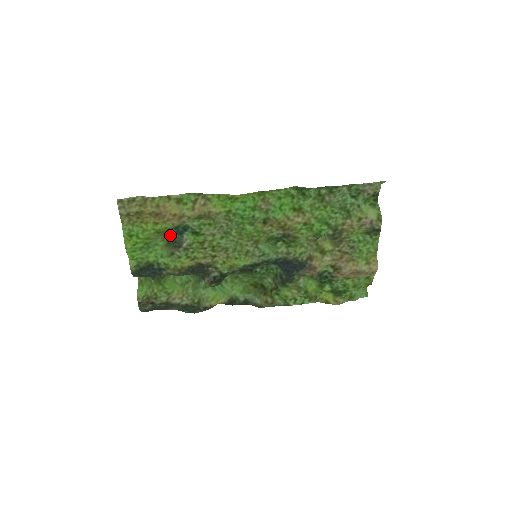
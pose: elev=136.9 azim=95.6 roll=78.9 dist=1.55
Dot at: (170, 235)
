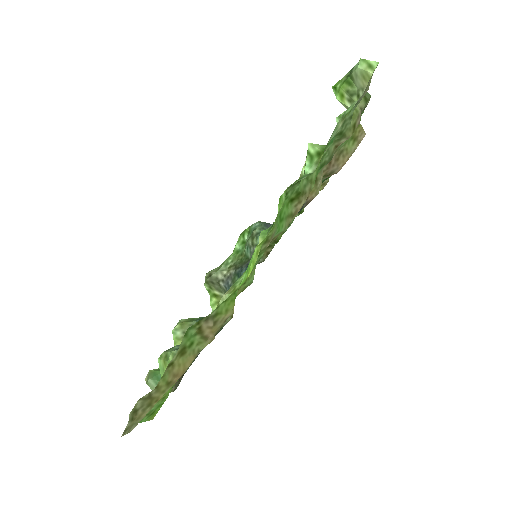
Dot at: (169, 350)
